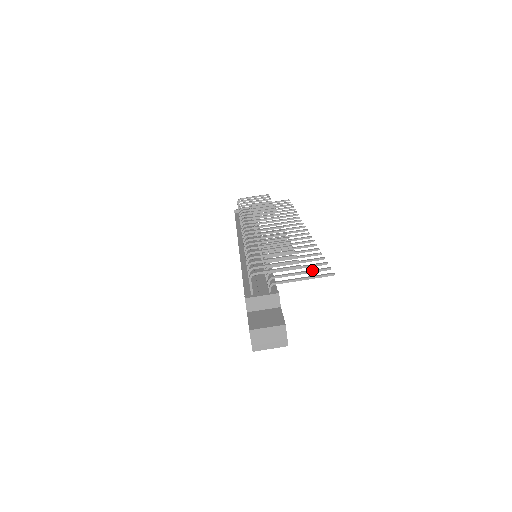
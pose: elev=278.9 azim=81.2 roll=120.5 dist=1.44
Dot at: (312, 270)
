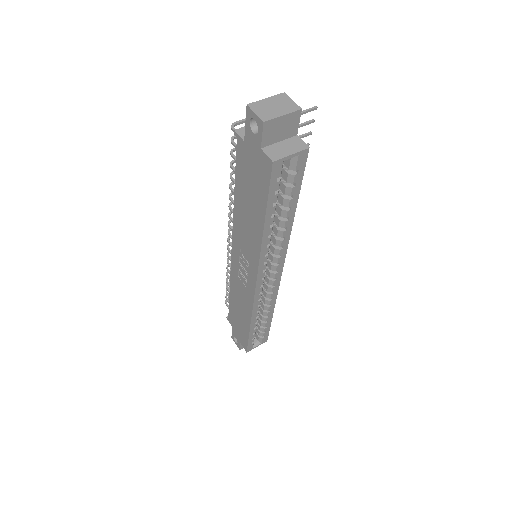
Dot at: occluded
